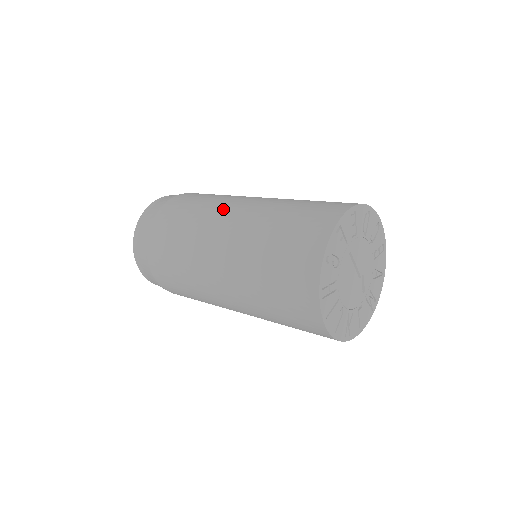
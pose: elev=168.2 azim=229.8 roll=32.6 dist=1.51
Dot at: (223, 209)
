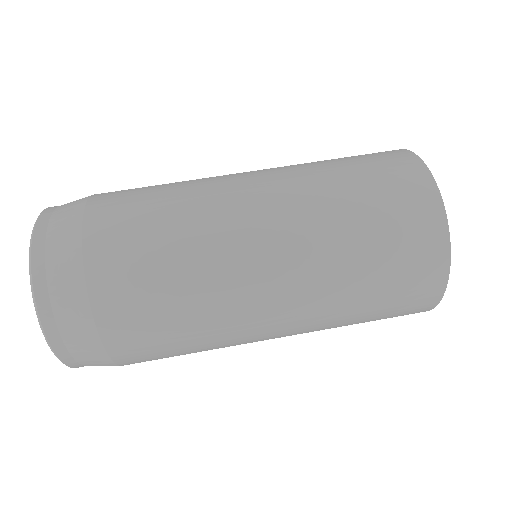
Dot at: (248, 301)
